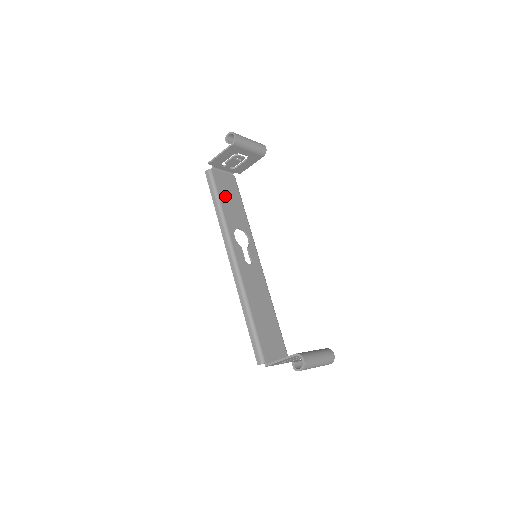
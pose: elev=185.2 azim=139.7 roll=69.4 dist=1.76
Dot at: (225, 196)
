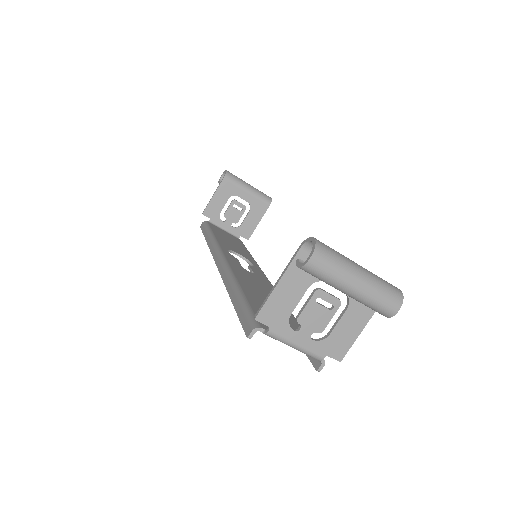
Dot at: (222, 236)
